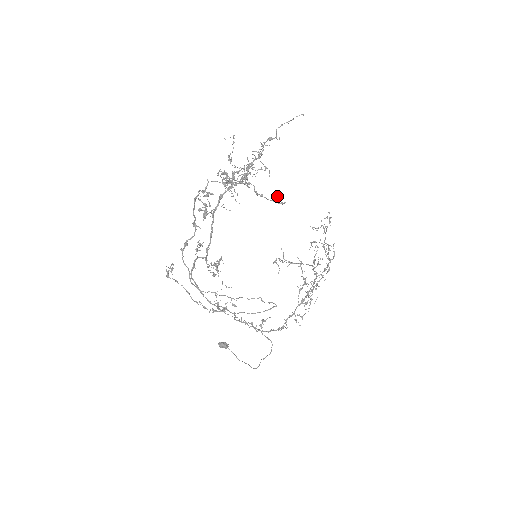
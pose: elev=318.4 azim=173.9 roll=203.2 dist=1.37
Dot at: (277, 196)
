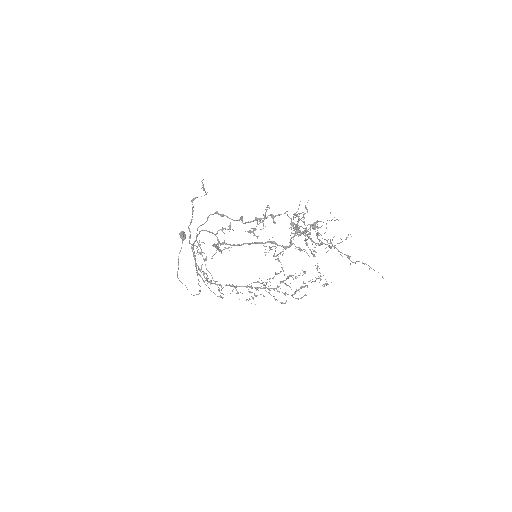
Dot at: occluded
